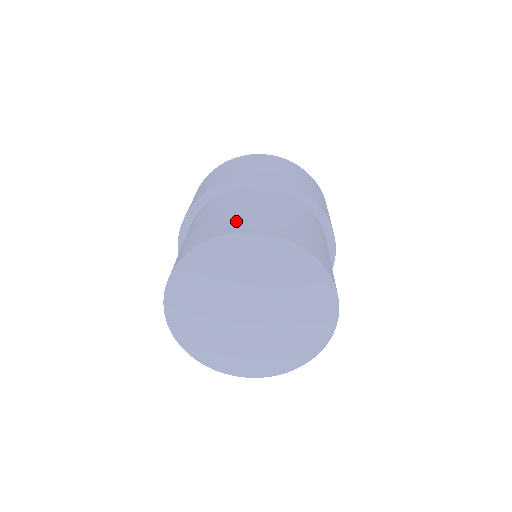
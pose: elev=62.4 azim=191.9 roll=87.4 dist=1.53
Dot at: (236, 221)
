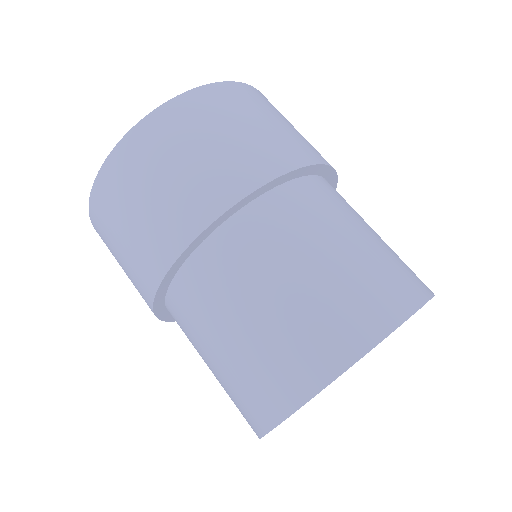
Dot at: (297, 353)
